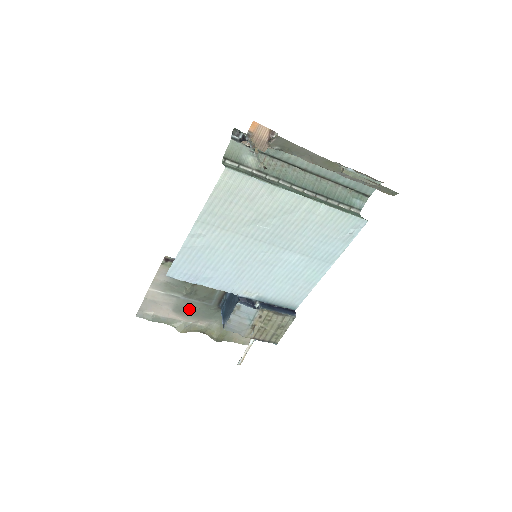
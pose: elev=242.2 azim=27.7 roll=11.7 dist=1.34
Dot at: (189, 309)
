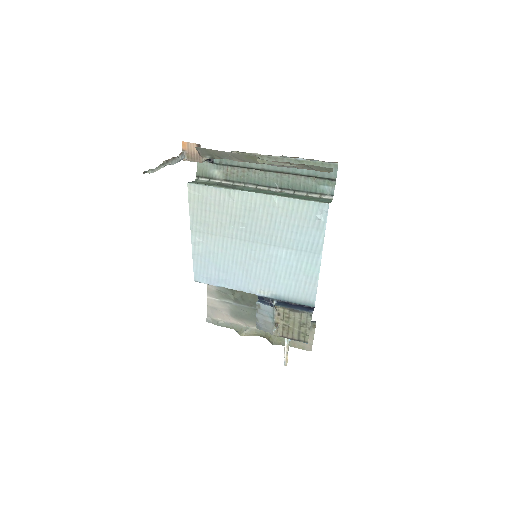
Dot at: (243, 314)
